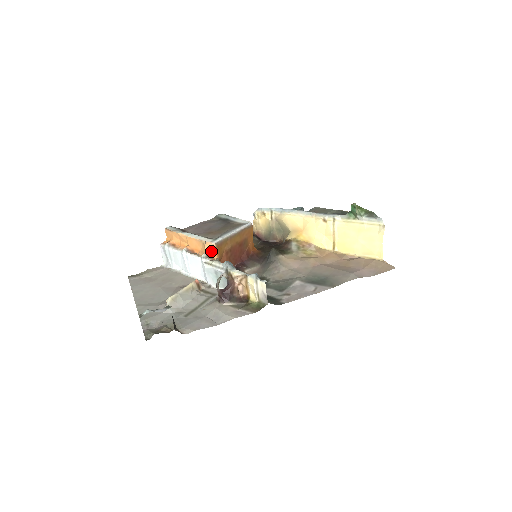
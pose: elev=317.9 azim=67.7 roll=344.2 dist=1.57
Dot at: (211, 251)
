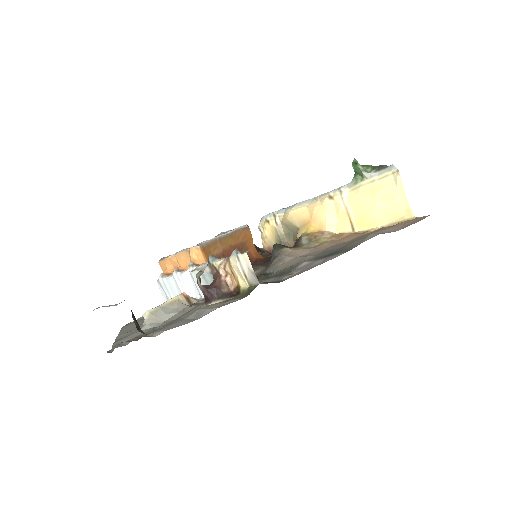
Dot at: (198, 258)
